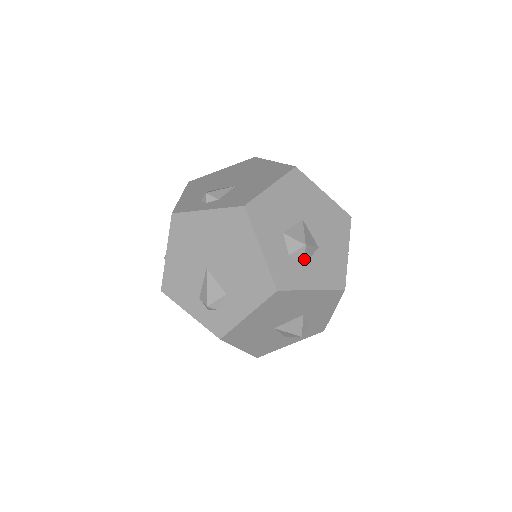
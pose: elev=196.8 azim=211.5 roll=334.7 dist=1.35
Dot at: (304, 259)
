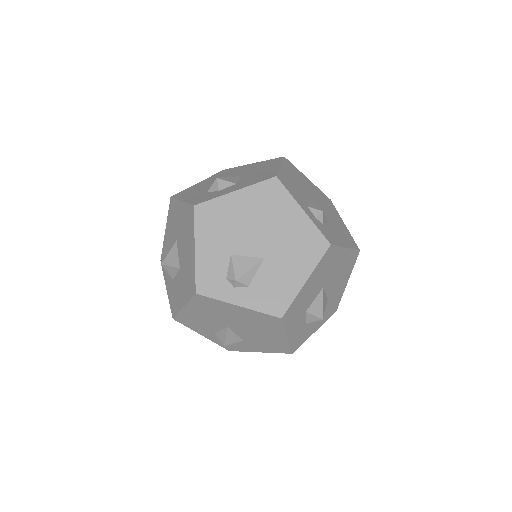
Dot at: occluded
